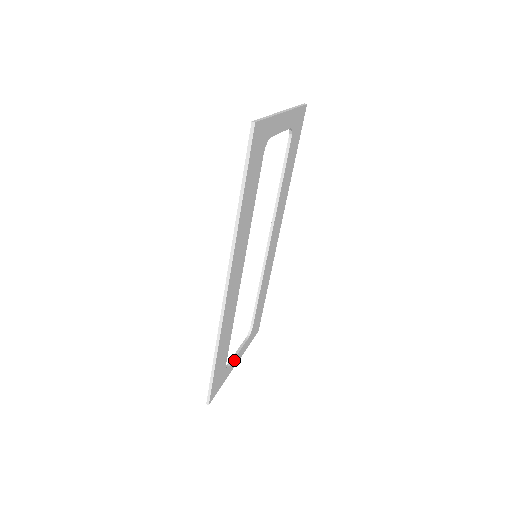
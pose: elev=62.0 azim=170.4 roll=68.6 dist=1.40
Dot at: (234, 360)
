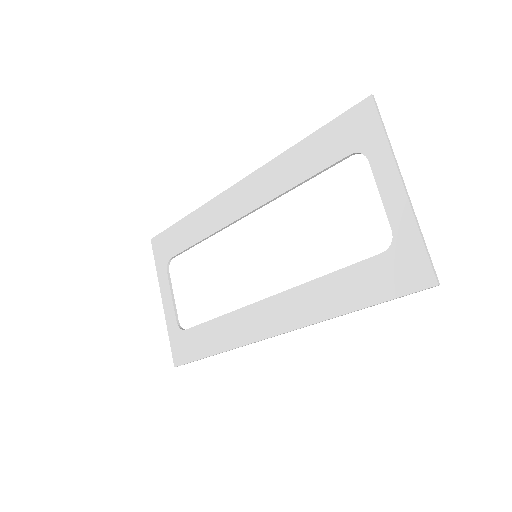
Dot at: (173, 307)
